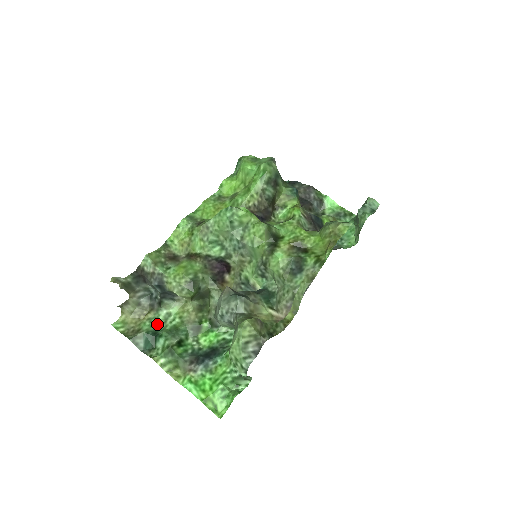
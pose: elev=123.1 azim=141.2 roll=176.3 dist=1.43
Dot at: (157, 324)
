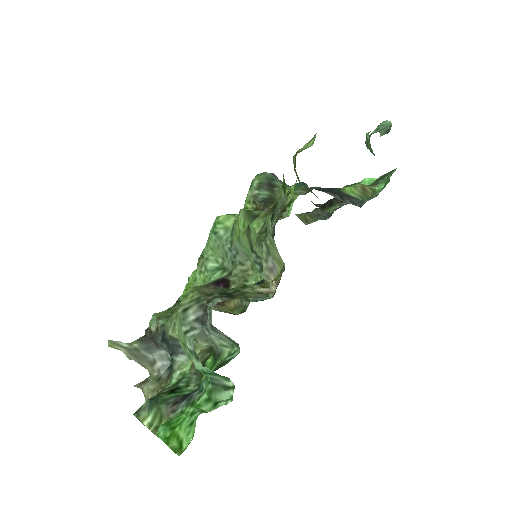
Dot at: occluded
